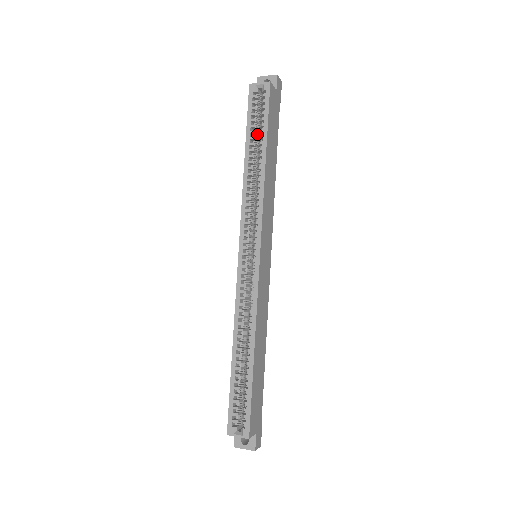
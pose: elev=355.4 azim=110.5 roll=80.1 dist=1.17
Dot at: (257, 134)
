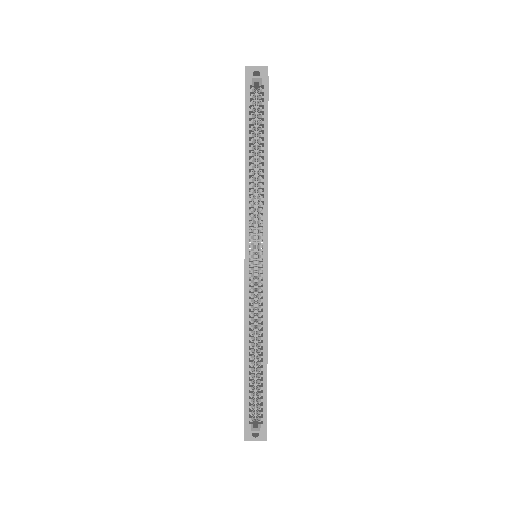
Dot at: occluded
